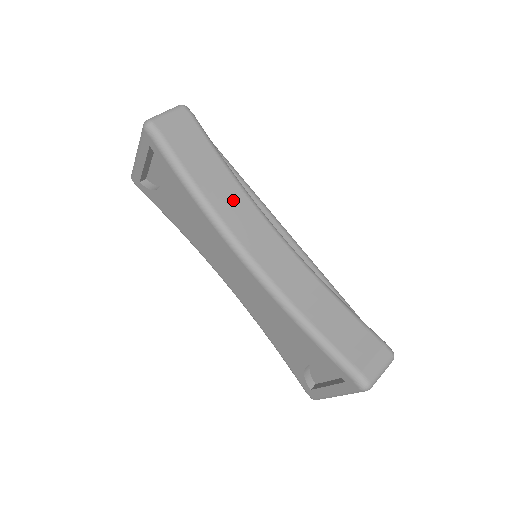
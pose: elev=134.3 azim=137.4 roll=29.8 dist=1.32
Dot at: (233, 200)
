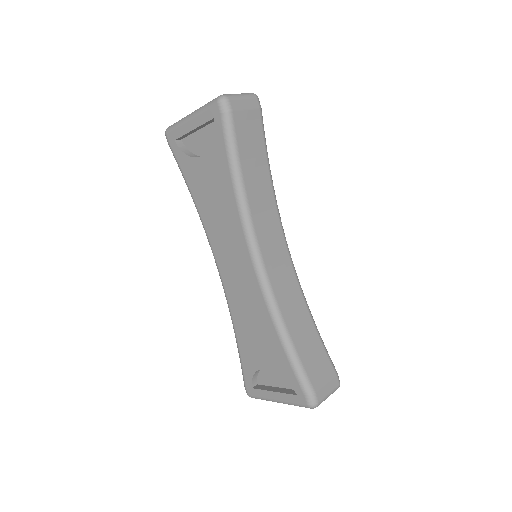
Dot at: (264, 202)
